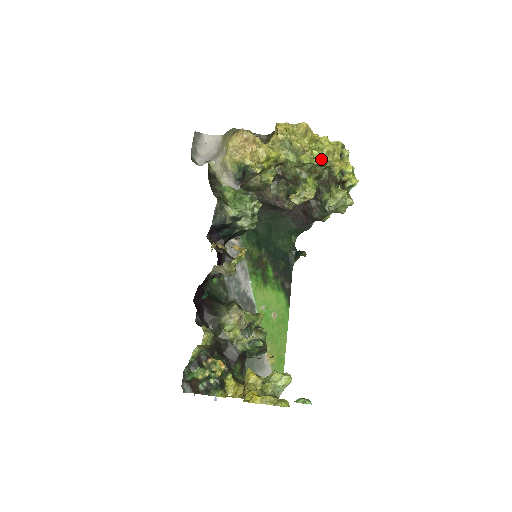
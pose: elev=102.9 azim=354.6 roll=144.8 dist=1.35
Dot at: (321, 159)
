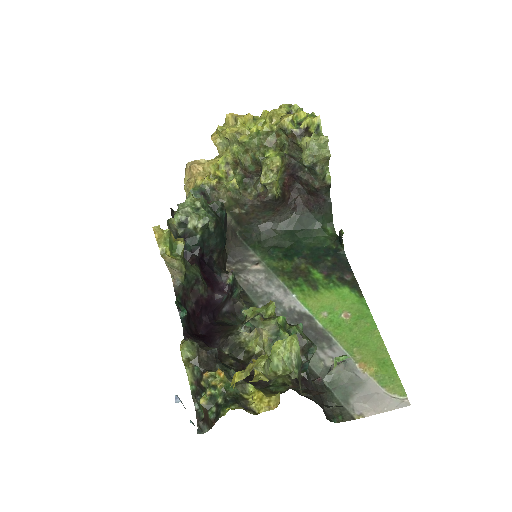
Dot at: (263, 128)
